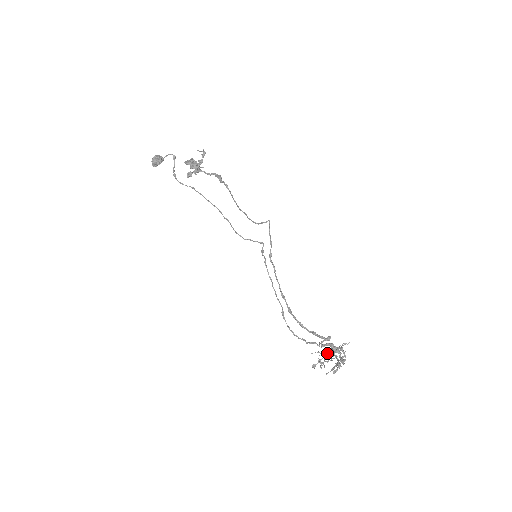
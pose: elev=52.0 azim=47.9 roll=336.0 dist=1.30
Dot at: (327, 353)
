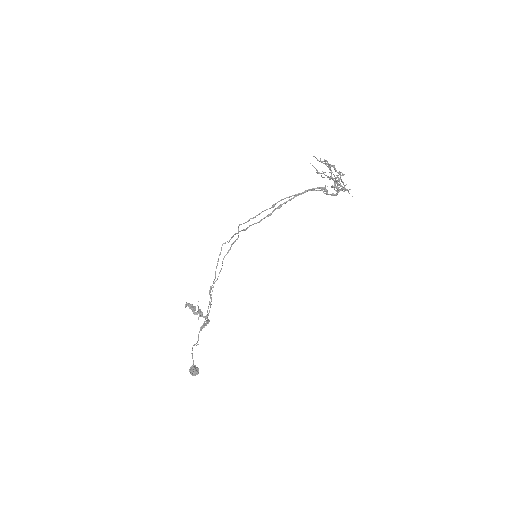
Dot at: (340, 190)
